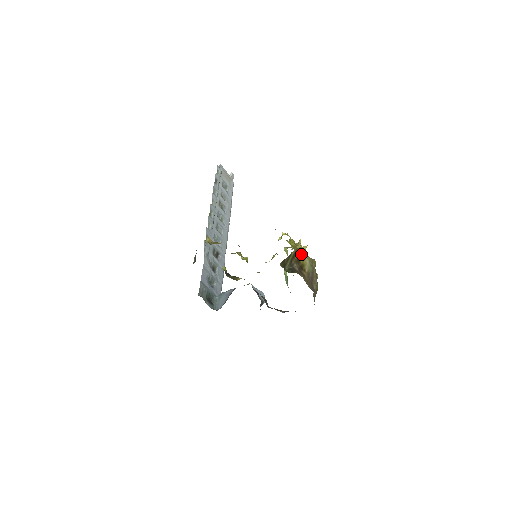
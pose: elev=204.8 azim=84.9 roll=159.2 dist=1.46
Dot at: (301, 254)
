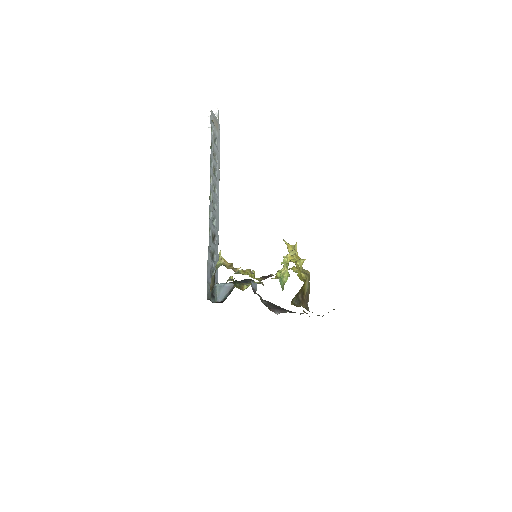
Dot at: occluded
